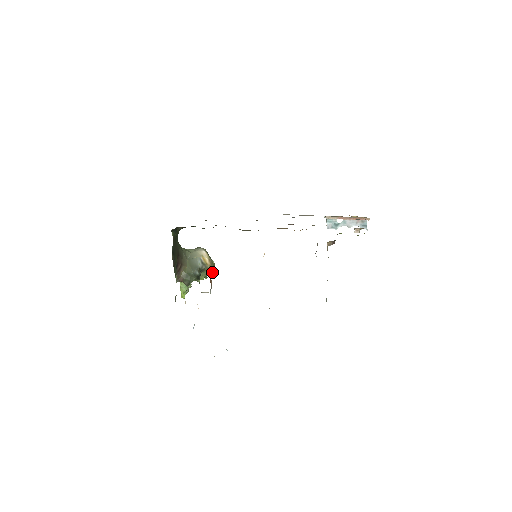
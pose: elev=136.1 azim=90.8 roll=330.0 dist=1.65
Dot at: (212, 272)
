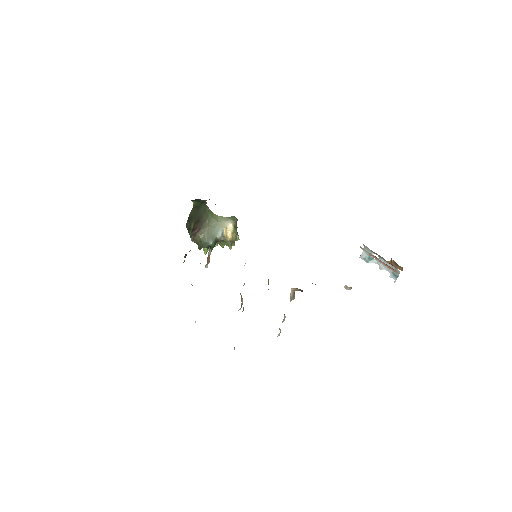
Dot at: (231, 245)
